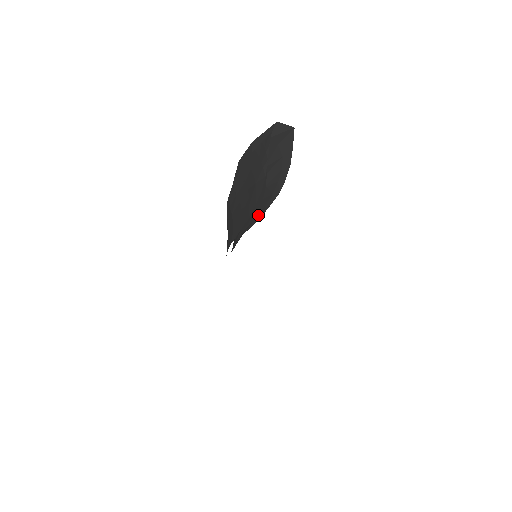
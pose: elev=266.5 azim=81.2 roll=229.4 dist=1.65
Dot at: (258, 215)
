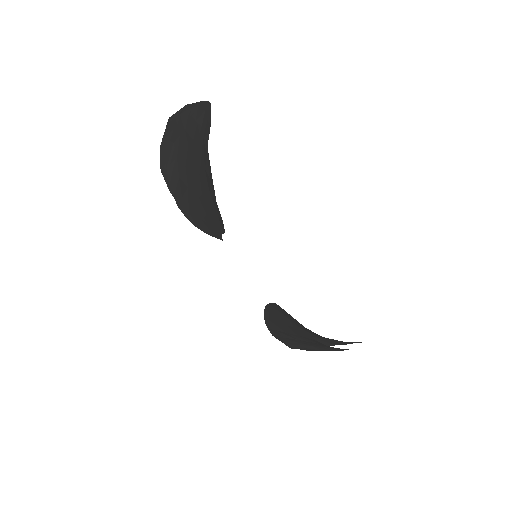
Dot at: (207, 128)
